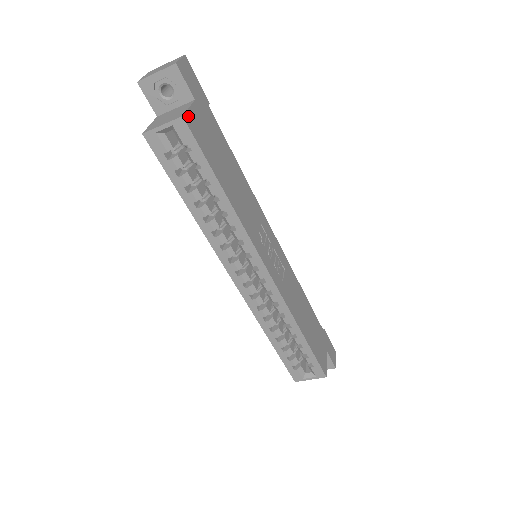
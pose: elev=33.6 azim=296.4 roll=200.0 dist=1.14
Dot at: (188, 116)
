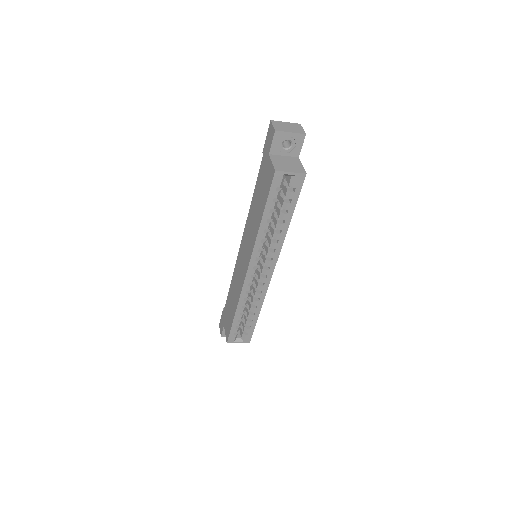
Dot at: (304, 172)
